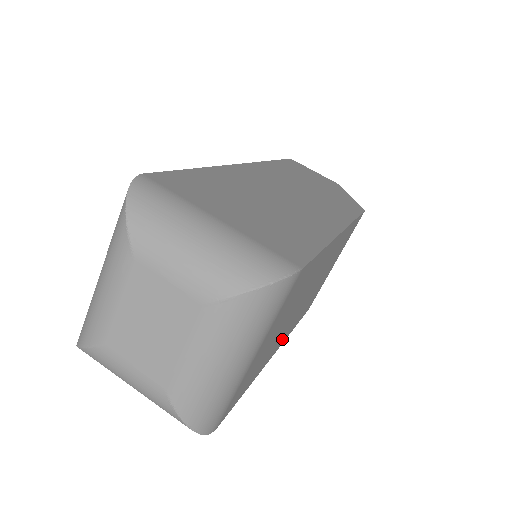
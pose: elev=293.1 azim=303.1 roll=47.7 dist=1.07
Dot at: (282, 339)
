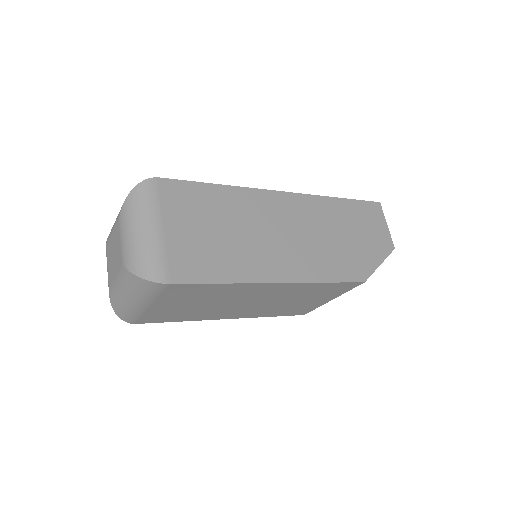
Dot at: (233, 315)
